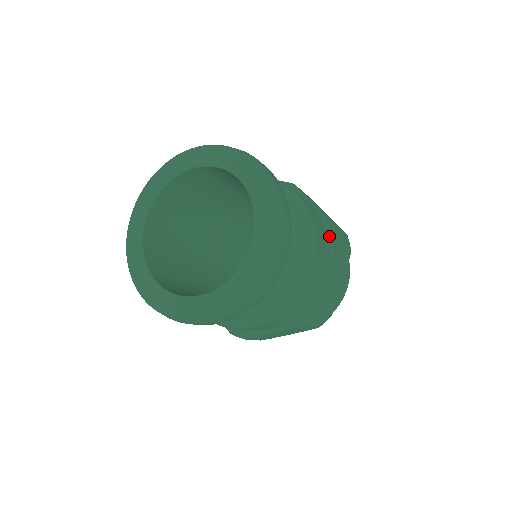
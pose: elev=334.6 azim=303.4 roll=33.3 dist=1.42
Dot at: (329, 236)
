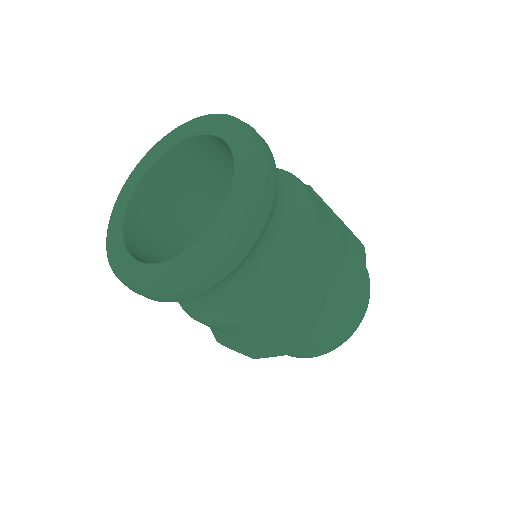
Dot at: (337, 237)
